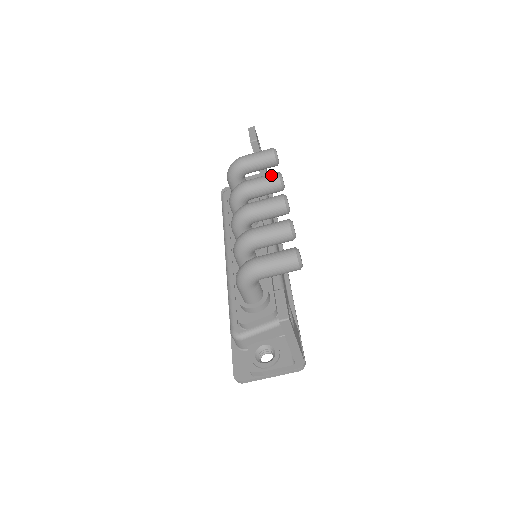
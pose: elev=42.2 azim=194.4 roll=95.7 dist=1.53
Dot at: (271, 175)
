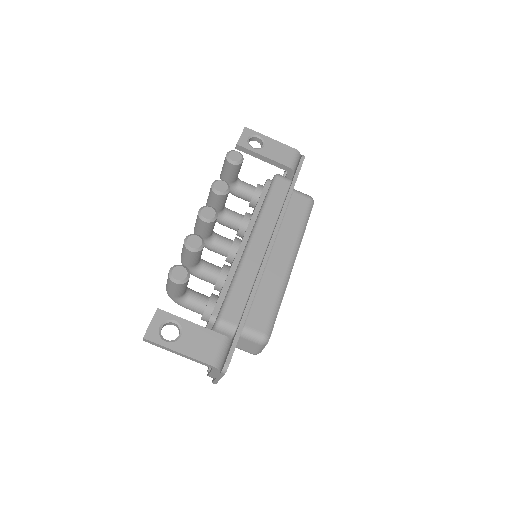
Dot at: occluded
